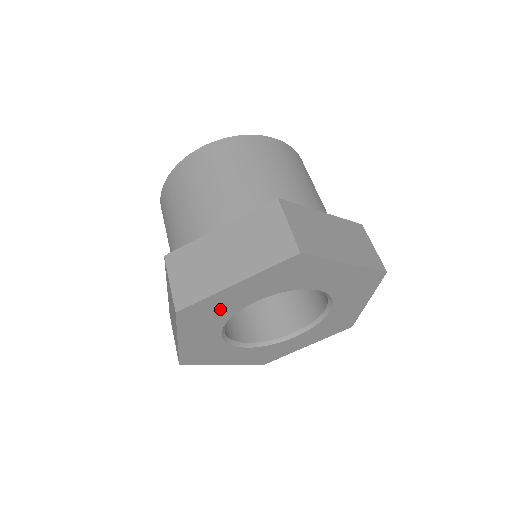
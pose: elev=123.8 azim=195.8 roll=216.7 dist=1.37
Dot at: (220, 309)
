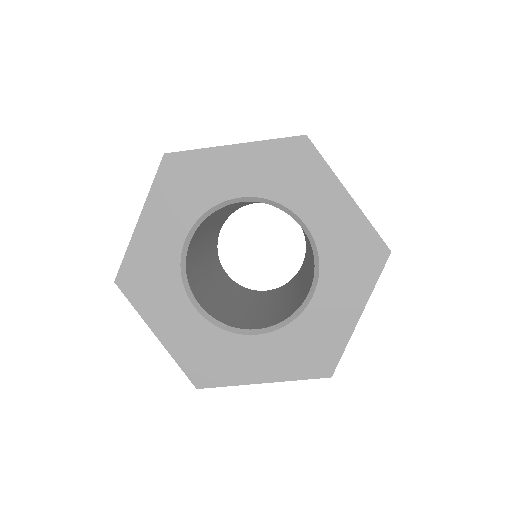
Dot at: (203, 184)
